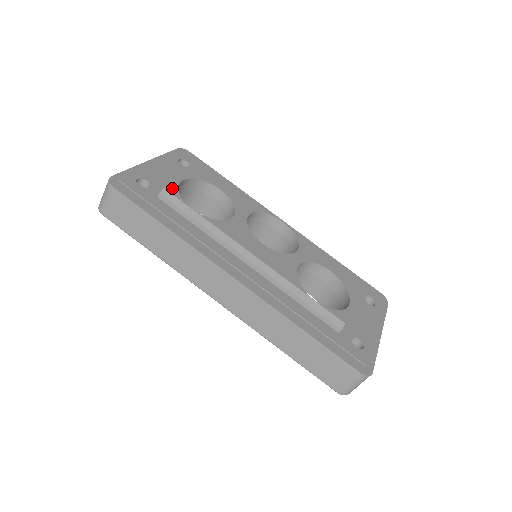
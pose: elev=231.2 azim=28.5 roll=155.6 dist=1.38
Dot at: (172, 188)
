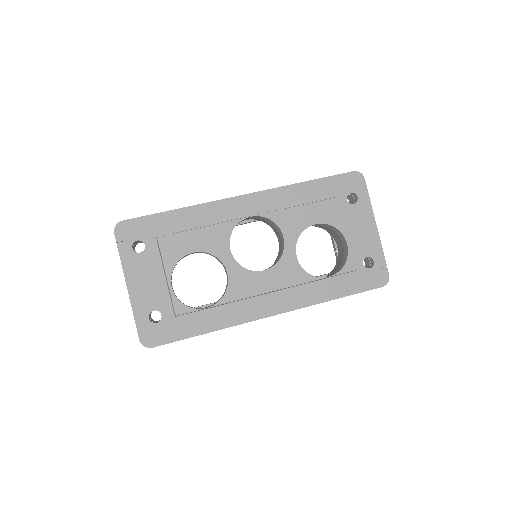
Dot at: (178, 308)
